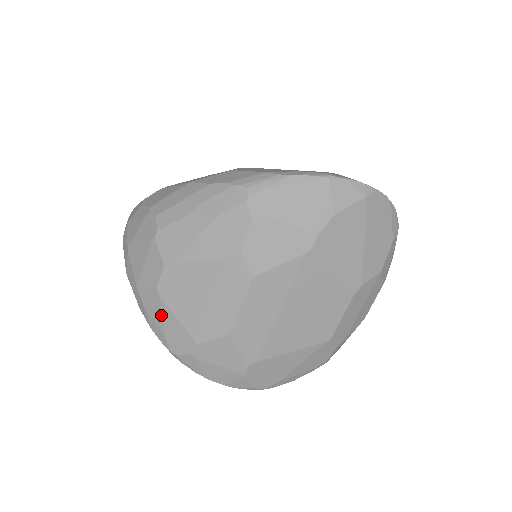
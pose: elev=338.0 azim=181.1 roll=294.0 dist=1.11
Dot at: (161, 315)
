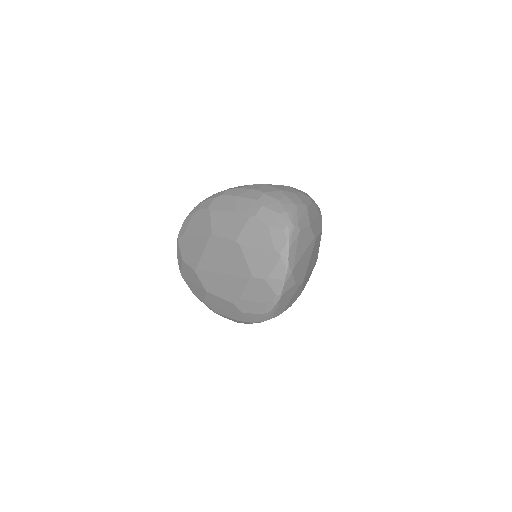
Dot at: occluded
